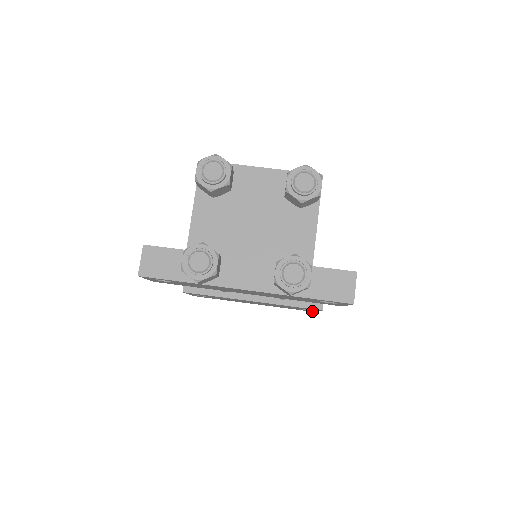
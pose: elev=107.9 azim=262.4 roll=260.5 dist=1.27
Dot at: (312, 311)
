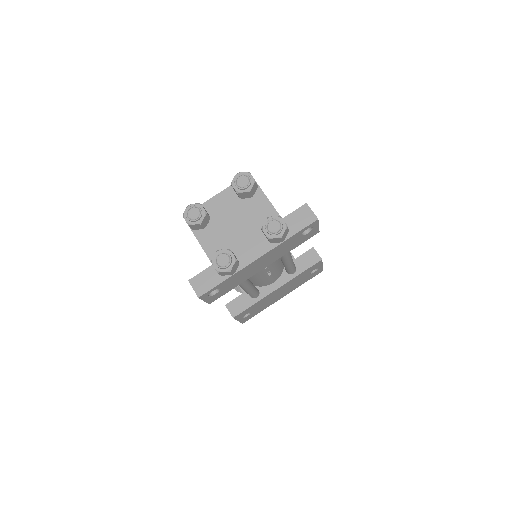
Dot at: (320, 271)
